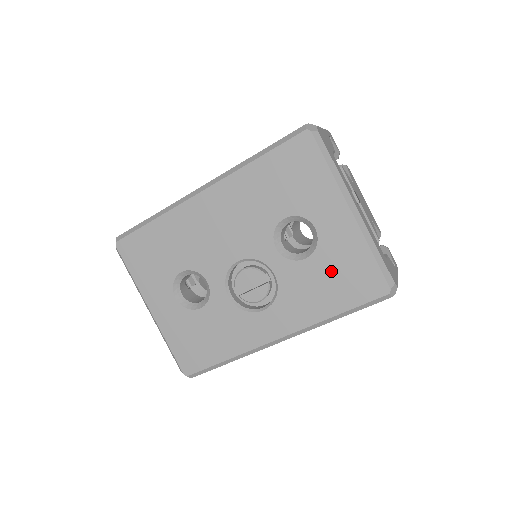
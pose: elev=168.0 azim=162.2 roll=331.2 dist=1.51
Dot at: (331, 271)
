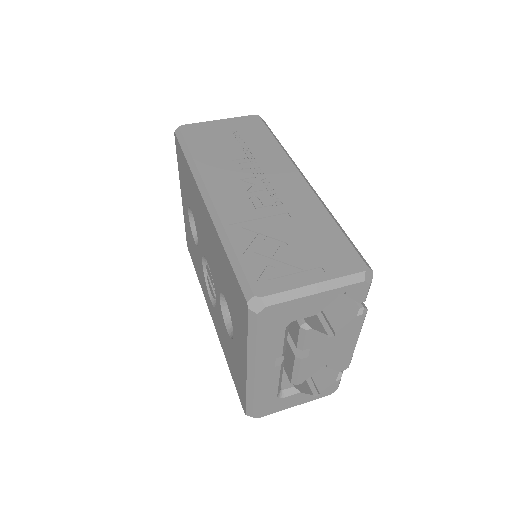
Dot at: (232, 357)
